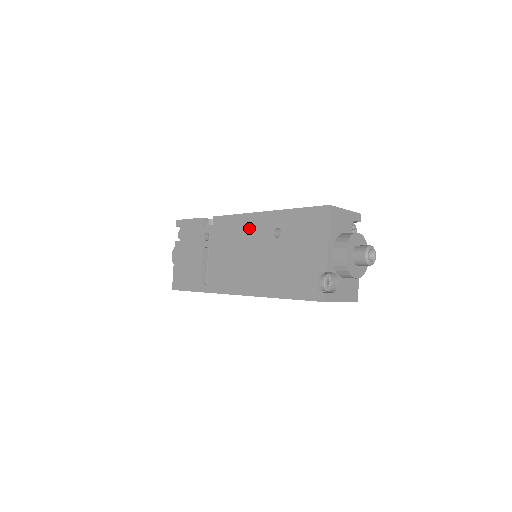
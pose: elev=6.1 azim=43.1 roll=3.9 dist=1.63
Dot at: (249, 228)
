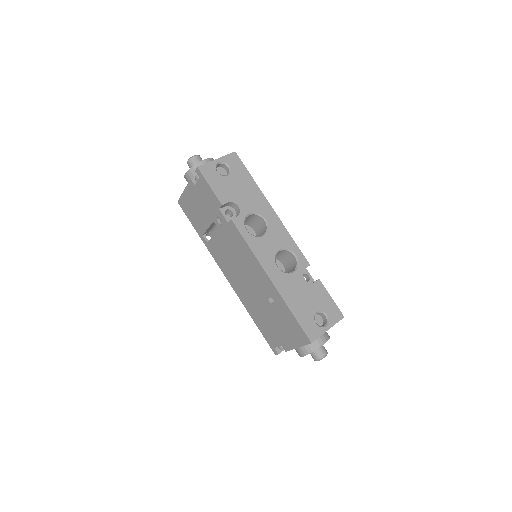
Dot at: (254, 269)
